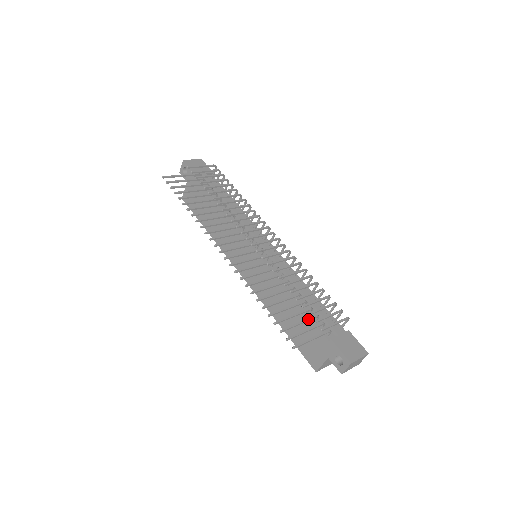
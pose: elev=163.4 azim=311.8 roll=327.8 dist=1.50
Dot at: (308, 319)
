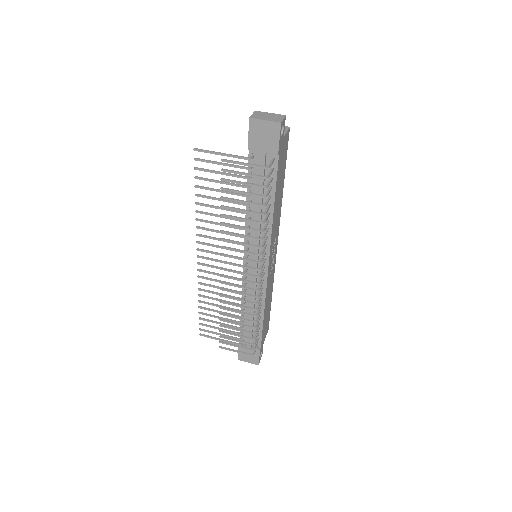
Dot at: (228, 331)
